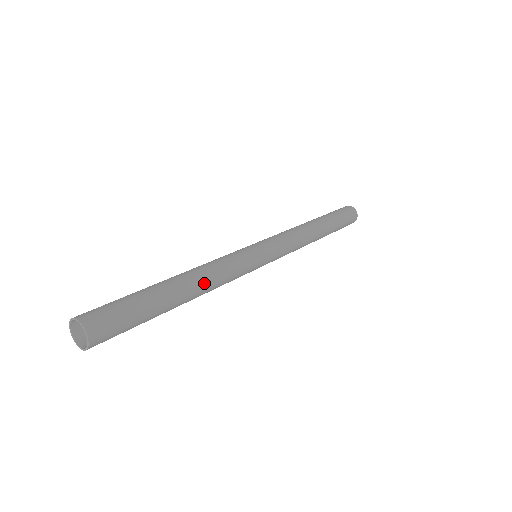
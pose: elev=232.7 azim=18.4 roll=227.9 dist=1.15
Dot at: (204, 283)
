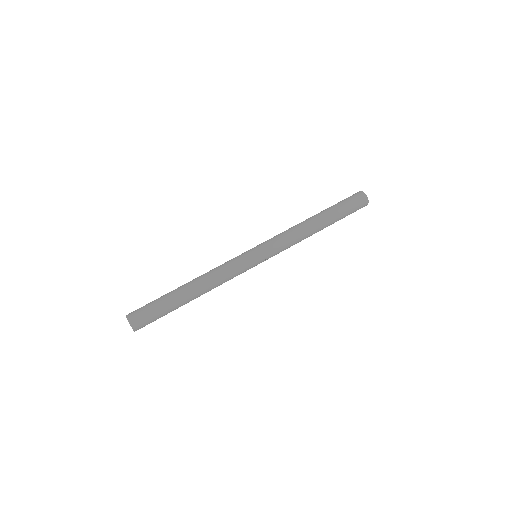
Dot at: (204, 281)
